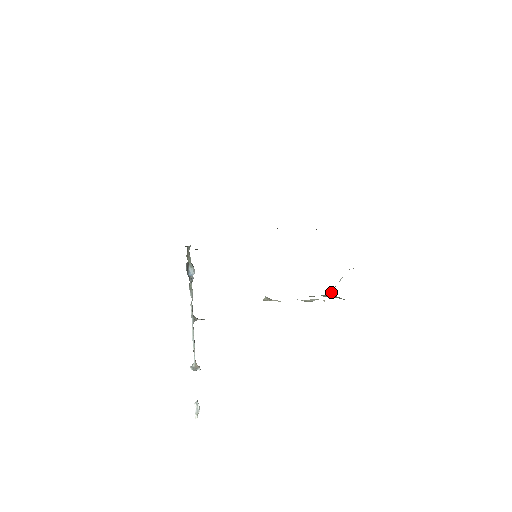
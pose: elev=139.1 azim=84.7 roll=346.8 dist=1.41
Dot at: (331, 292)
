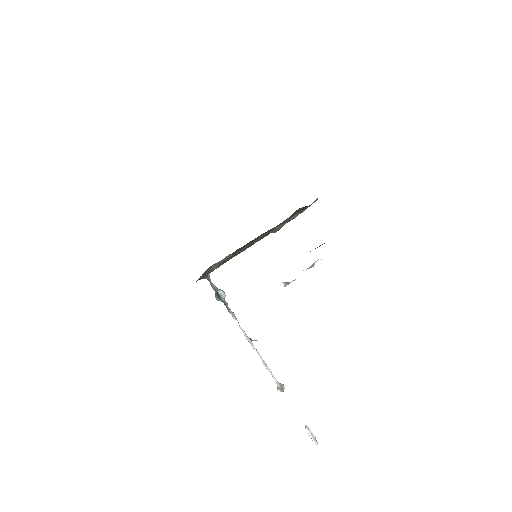
Dot at: occluded
